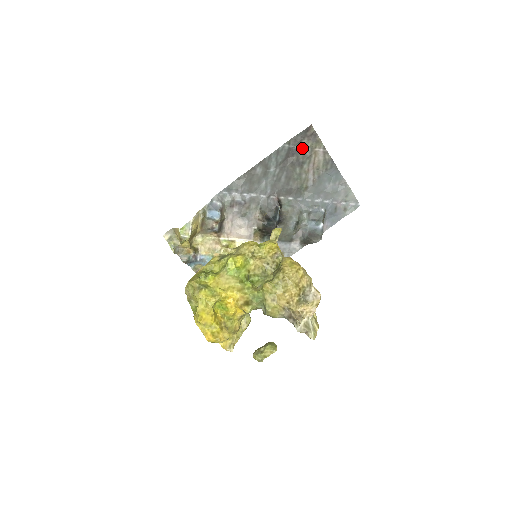
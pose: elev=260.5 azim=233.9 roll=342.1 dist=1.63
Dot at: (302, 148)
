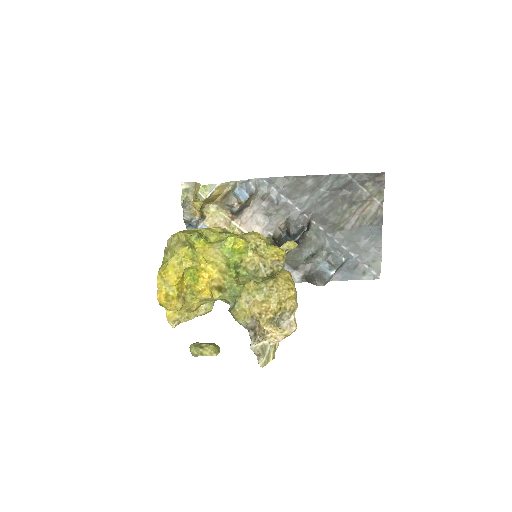
Dot at: (362, 189)
